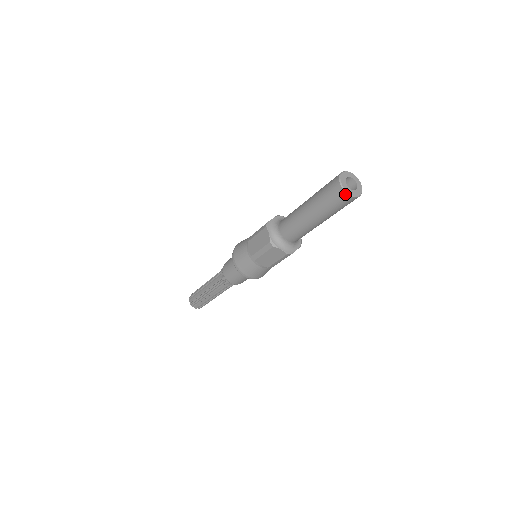
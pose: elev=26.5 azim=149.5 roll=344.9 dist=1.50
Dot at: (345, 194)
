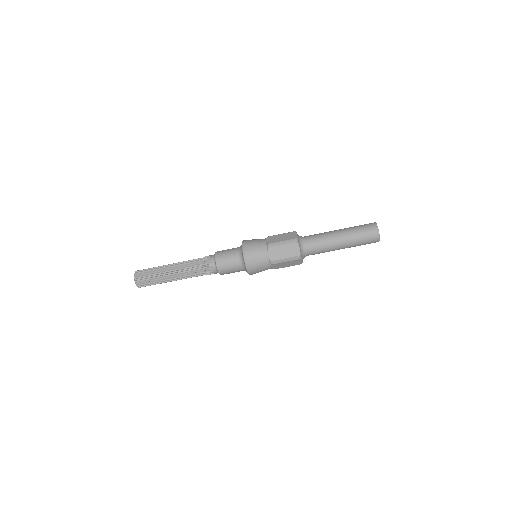
Dot at: (378, 240)
